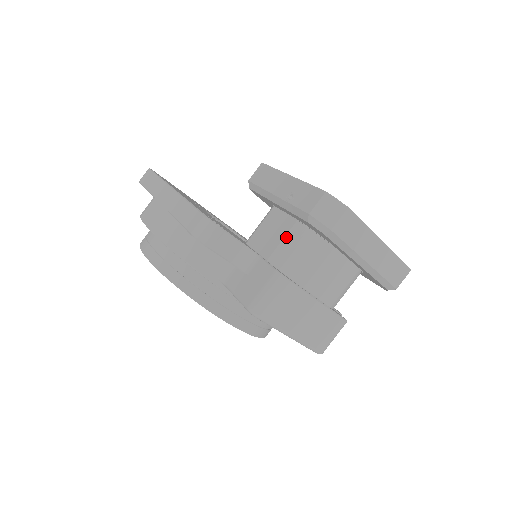
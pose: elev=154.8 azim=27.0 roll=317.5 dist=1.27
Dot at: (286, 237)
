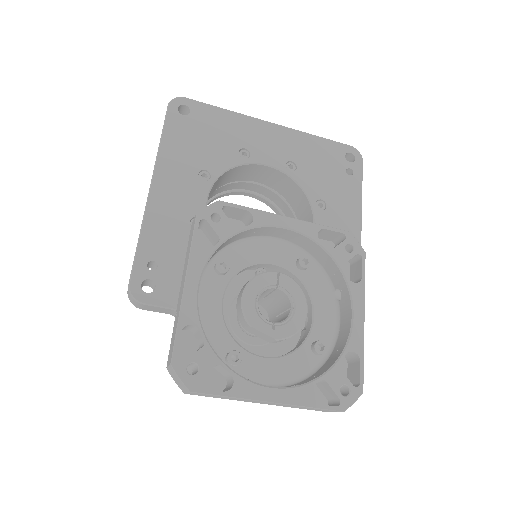
Dot at: occluded
